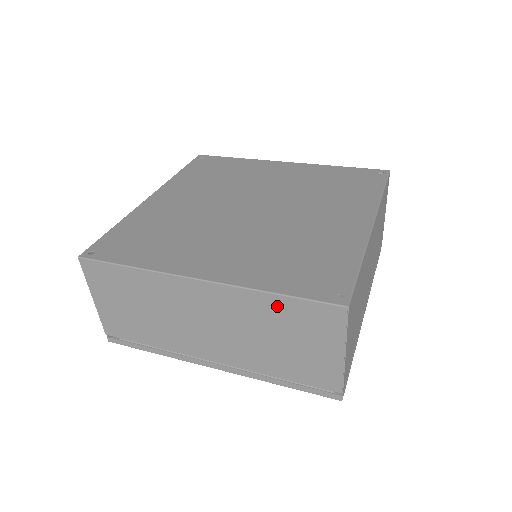
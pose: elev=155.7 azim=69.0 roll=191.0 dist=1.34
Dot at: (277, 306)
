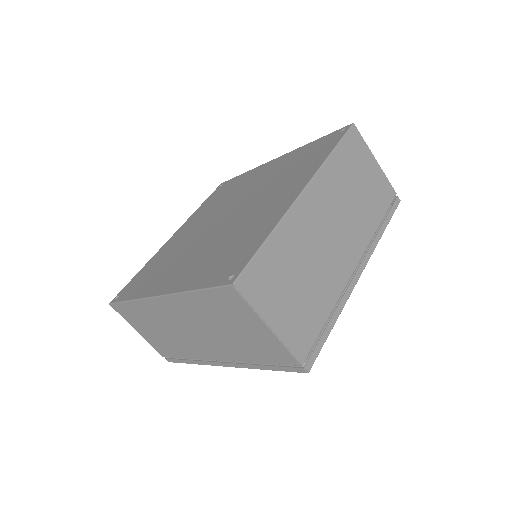
Dot at: (203, 301)
